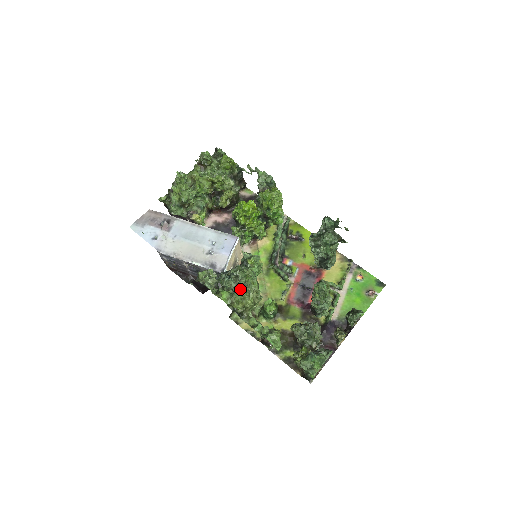
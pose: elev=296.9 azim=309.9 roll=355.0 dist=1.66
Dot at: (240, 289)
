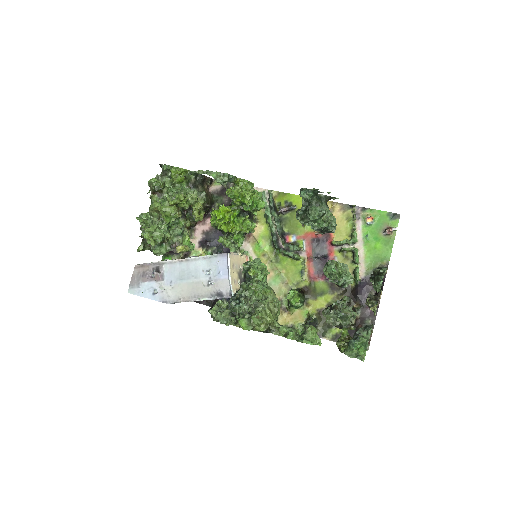
Dot at: occluded
